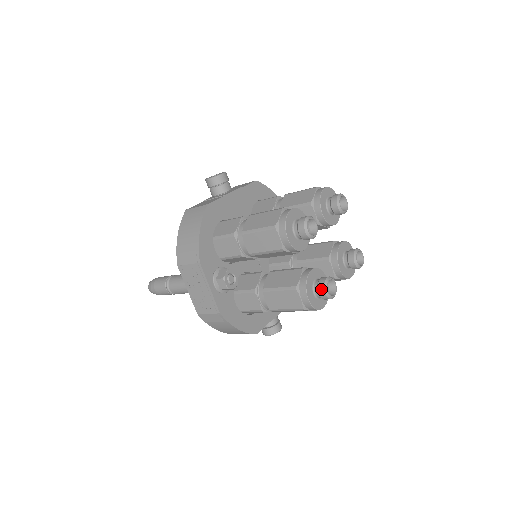
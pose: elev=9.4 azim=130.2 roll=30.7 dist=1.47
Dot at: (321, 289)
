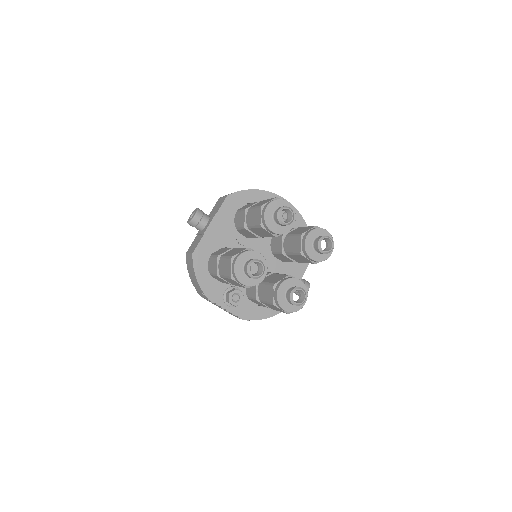
Dot at: (290, 302)
